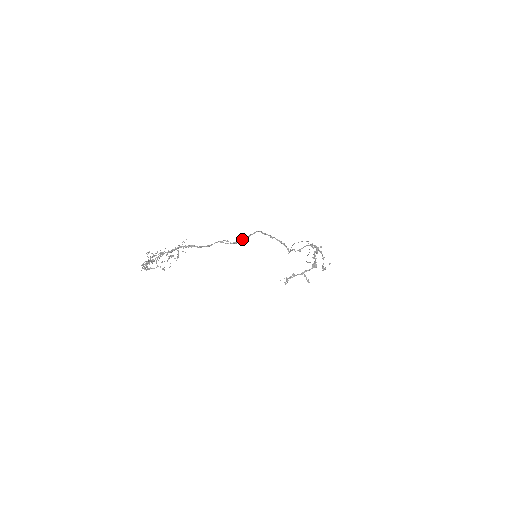
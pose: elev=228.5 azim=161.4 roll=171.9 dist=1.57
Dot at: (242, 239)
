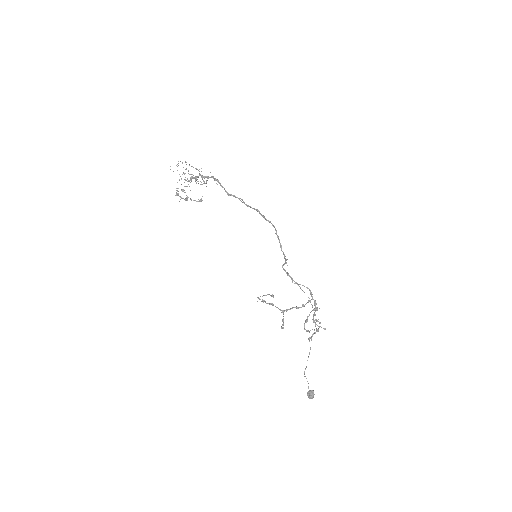
Dot at: (255, 209)
